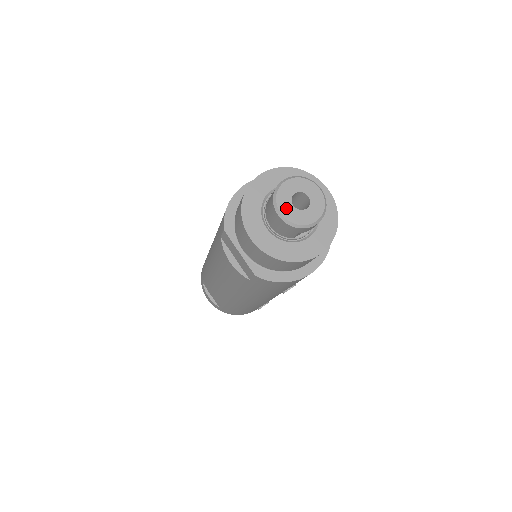
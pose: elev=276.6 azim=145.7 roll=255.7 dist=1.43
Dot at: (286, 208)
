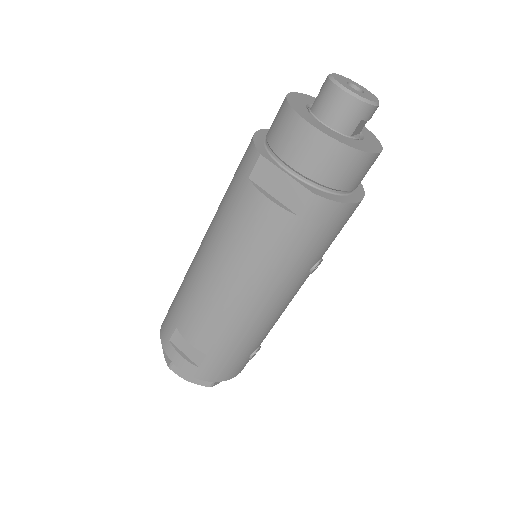
Dot at: (348, 87)
